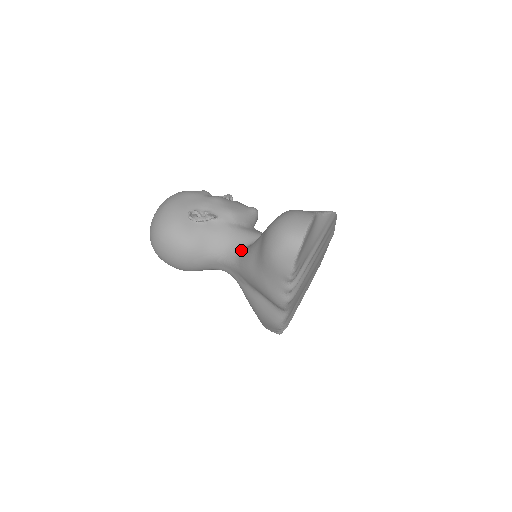
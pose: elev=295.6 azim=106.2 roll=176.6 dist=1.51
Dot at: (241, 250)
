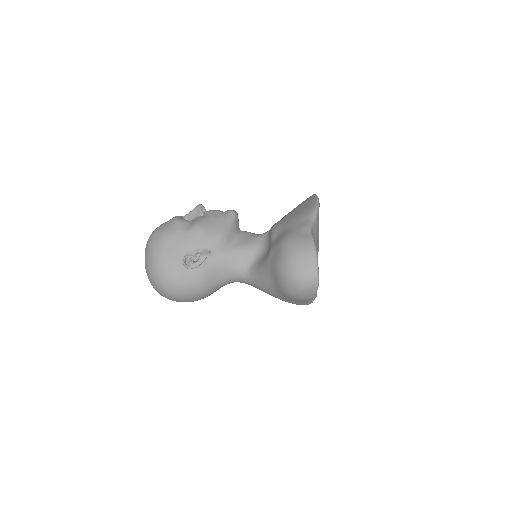
Dot at: (248, 272)
